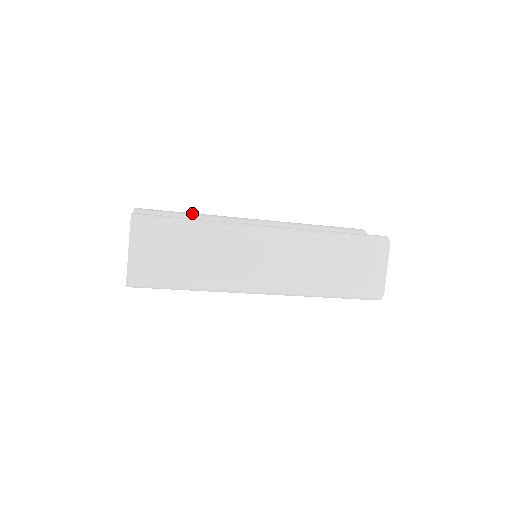
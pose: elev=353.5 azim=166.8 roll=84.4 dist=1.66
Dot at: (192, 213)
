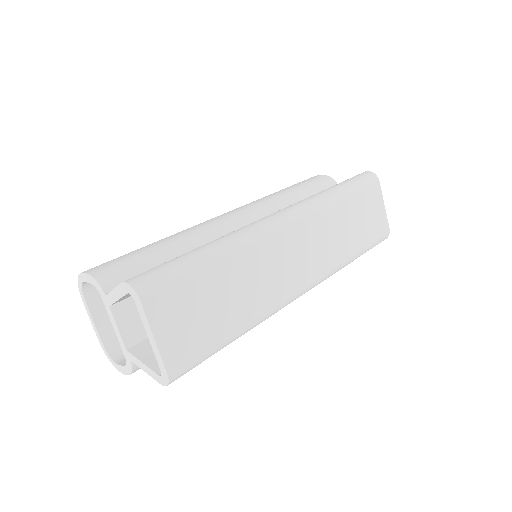
Dot at: (161, 241)
